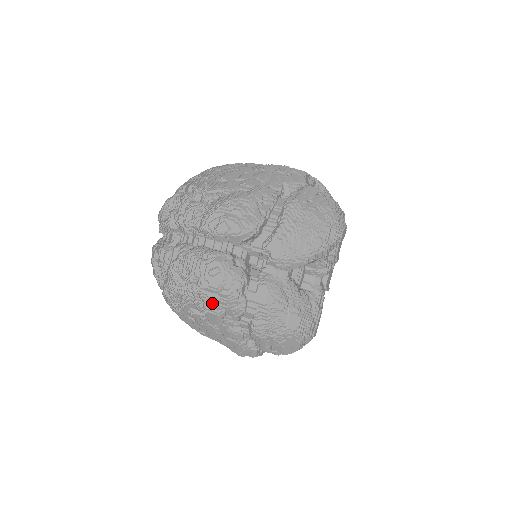
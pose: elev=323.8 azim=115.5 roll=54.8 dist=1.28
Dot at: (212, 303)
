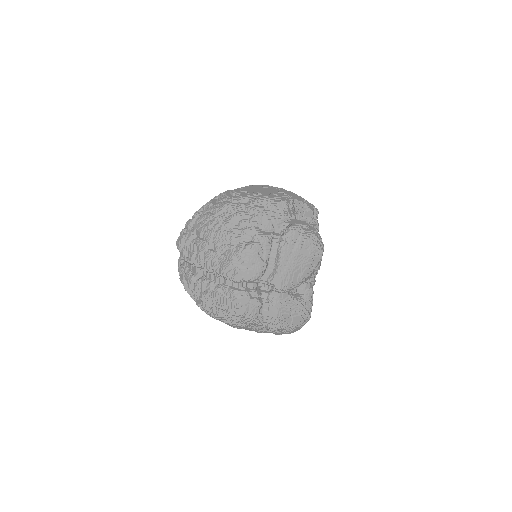
Dot at: (240, 322)
